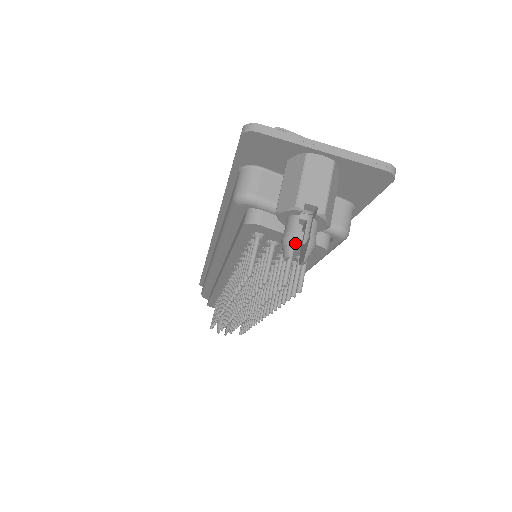
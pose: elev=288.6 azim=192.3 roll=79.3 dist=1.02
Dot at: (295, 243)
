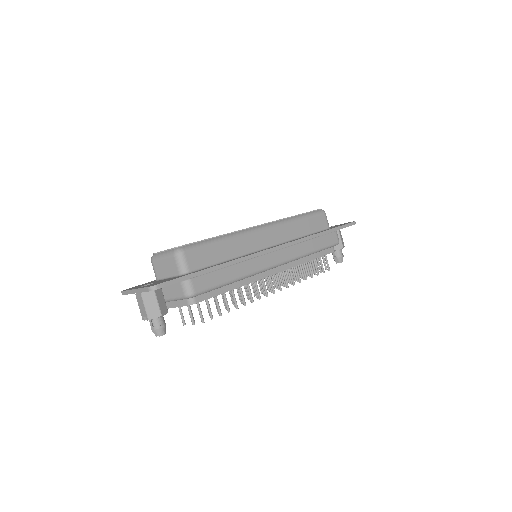
Dot at: occluded
